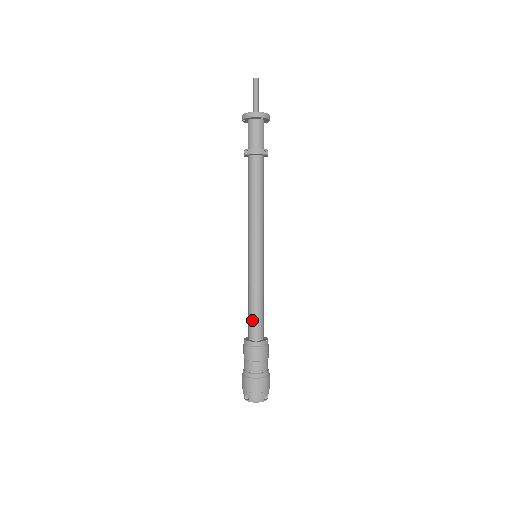
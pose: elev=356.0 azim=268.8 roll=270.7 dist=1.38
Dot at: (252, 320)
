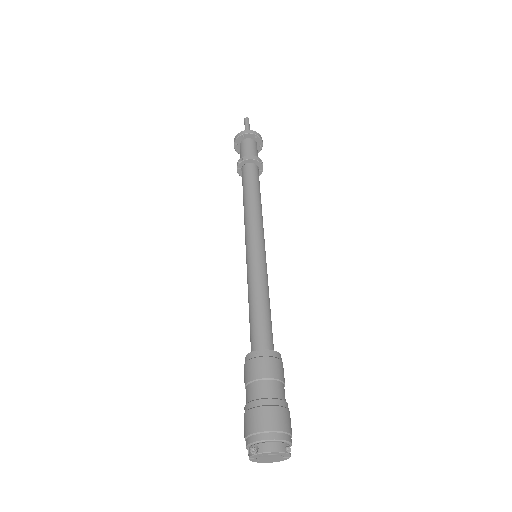
Dot at: (256, 325)
